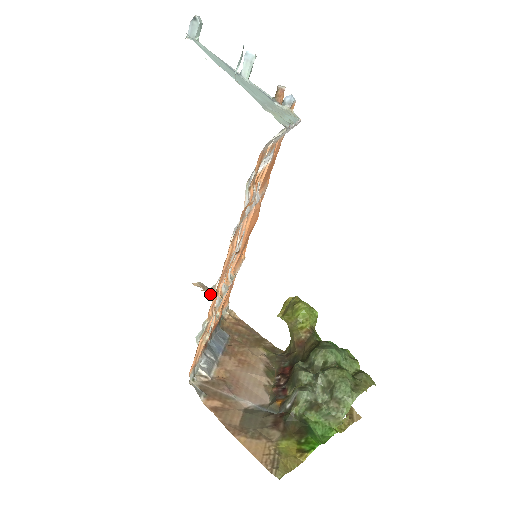
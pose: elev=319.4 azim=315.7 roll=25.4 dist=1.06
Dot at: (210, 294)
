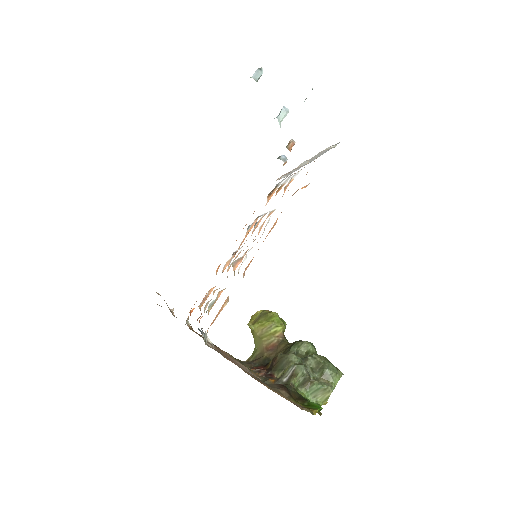
Dot at: (168, 307)
